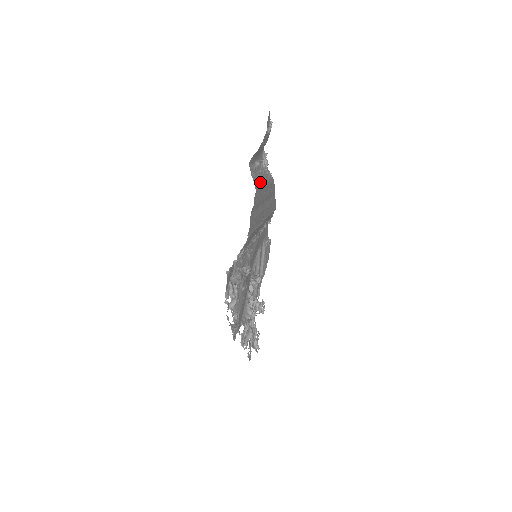
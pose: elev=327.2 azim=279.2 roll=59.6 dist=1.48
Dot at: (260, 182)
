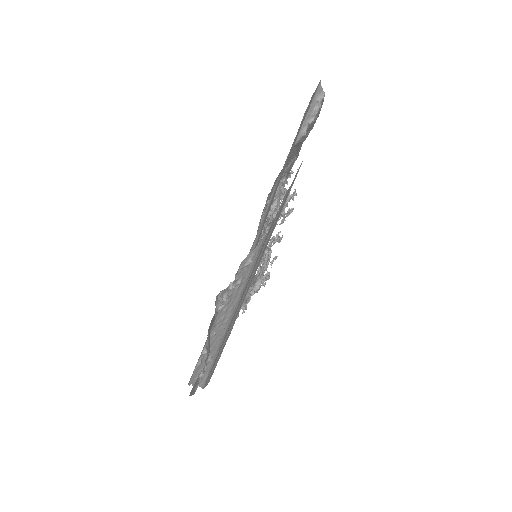
Dot at: (213, 354)
